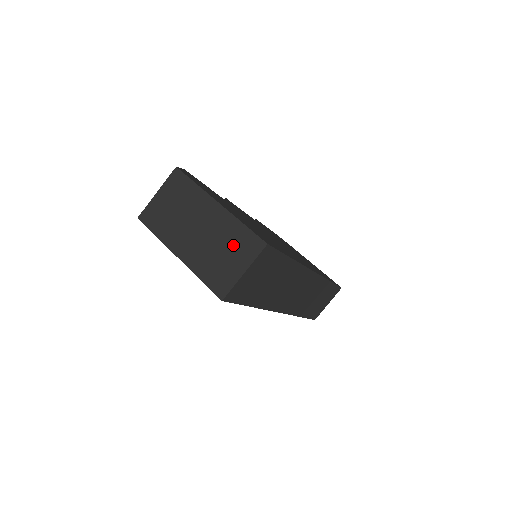
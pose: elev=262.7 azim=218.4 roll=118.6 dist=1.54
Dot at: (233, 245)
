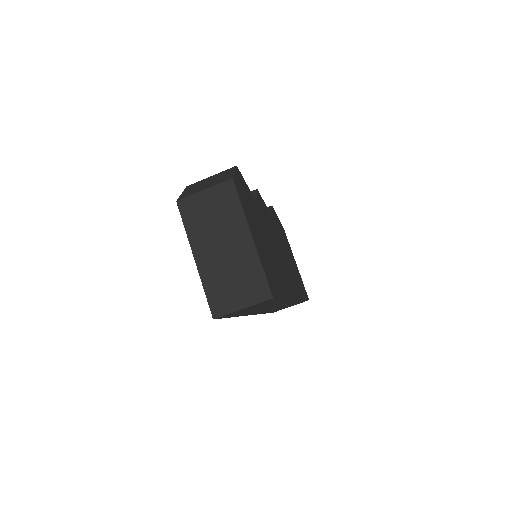
Dot at: (245, 280)
